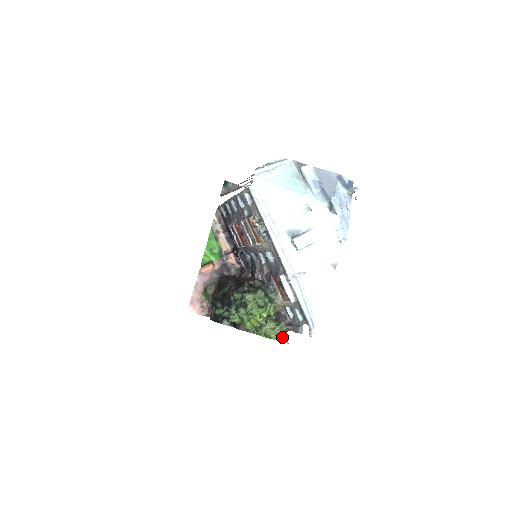
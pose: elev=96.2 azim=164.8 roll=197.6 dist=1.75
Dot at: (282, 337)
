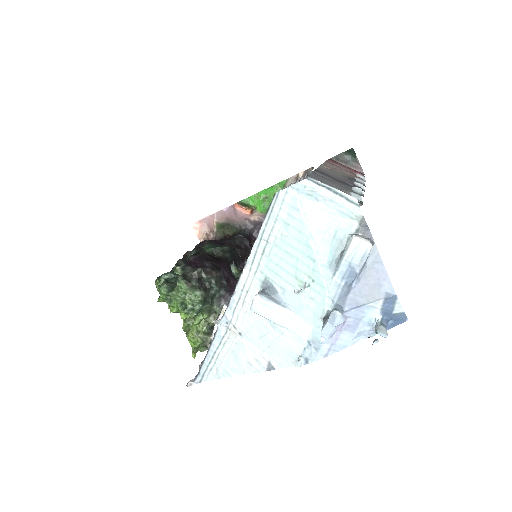
Dot at: (200, 346)
